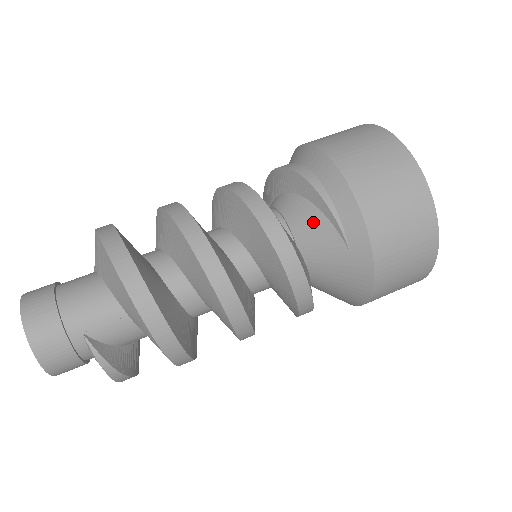
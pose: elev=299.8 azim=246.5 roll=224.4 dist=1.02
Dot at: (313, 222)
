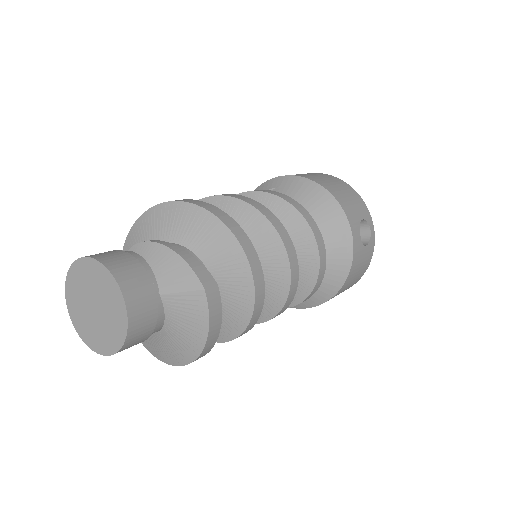
Dot at: occluded
